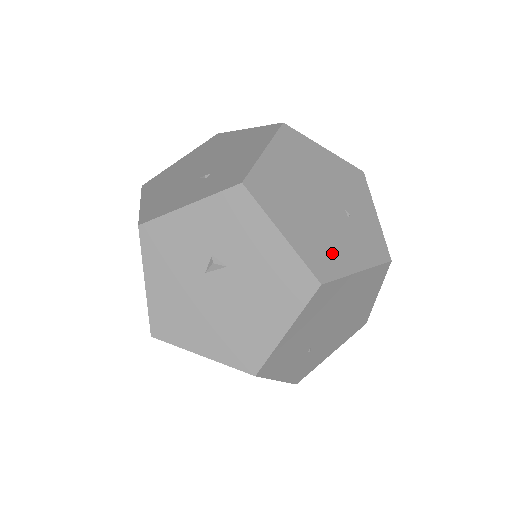
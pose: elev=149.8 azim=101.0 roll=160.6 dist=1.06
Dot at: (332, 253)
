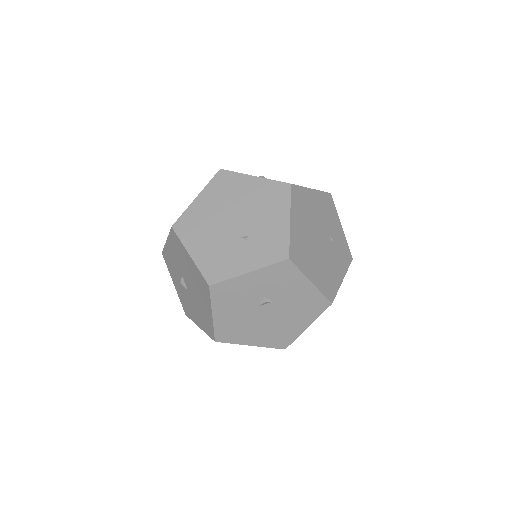
Dot at: (331, 277)
